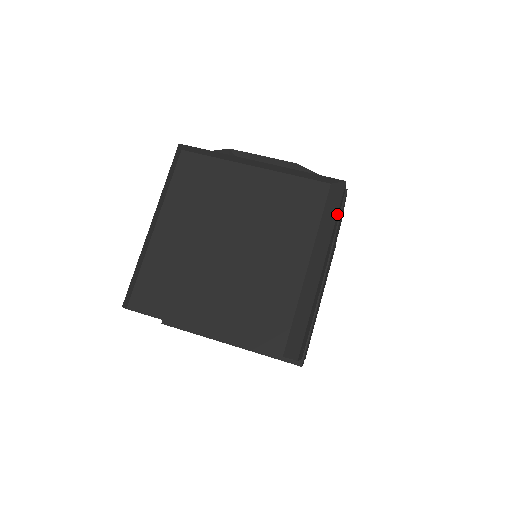
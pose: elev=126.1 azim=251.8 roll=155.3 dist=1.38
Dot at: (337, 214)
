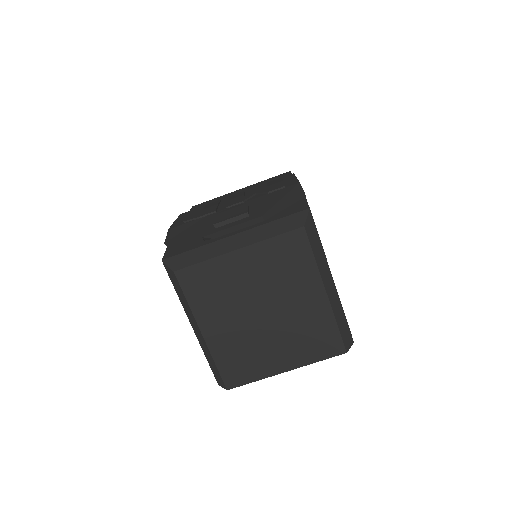
Dot at: occluded
